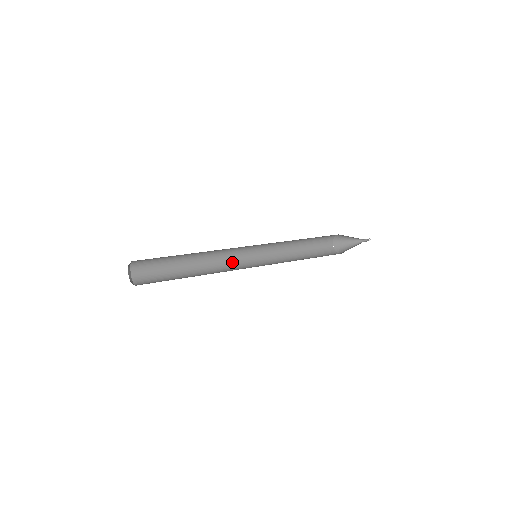
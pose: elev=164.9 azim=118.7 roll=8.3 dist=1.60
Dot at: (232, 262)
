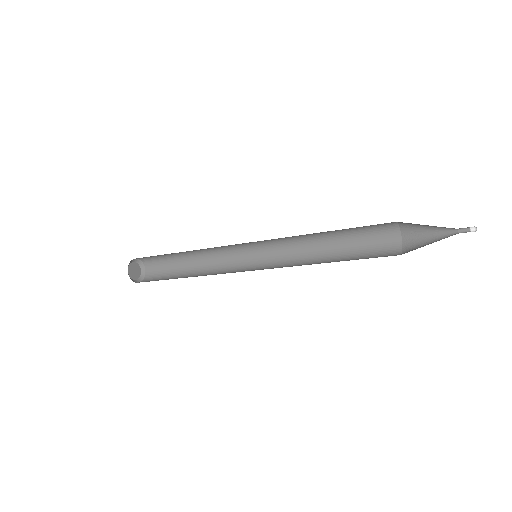
Dot at: (239, 260)
